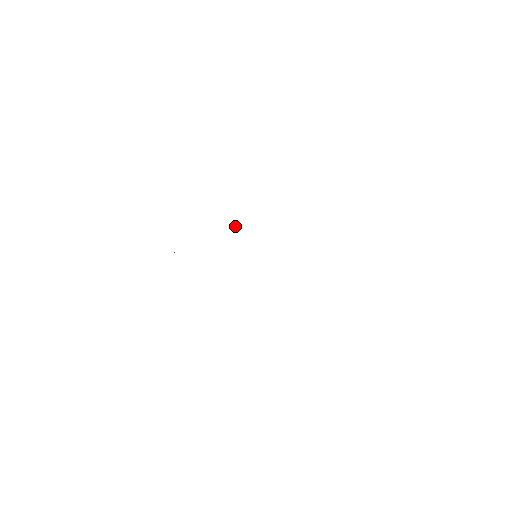
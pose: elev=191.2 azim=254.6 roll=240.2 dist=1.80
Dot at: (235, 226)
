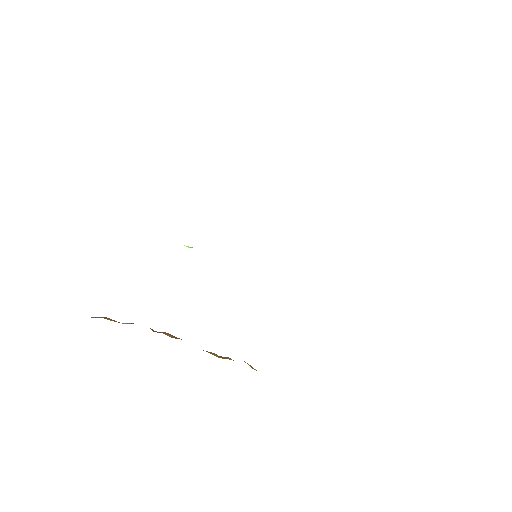
Dot at: (191, 247)
